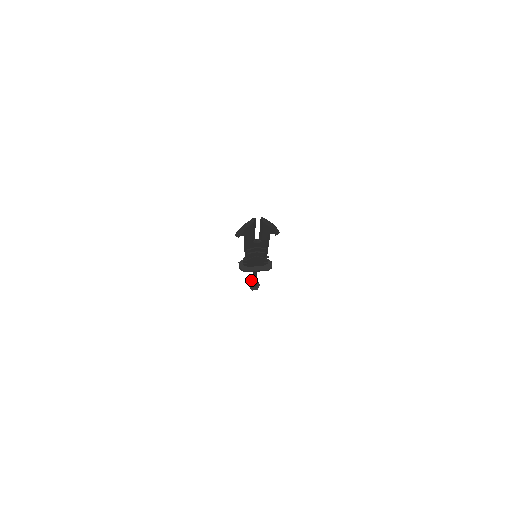
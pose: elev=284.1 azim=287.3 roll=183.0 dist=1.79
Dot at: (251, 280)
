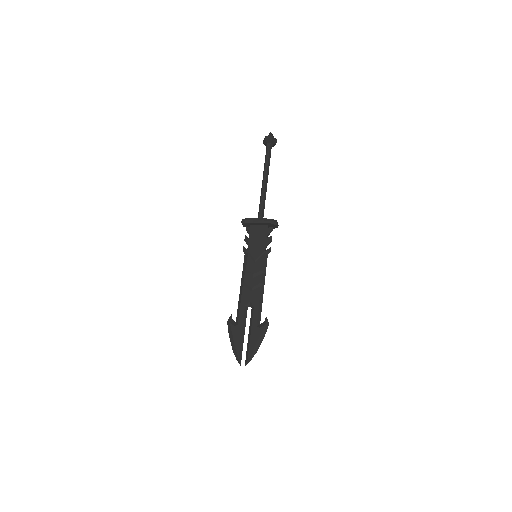
Dot at: (265, 140)
